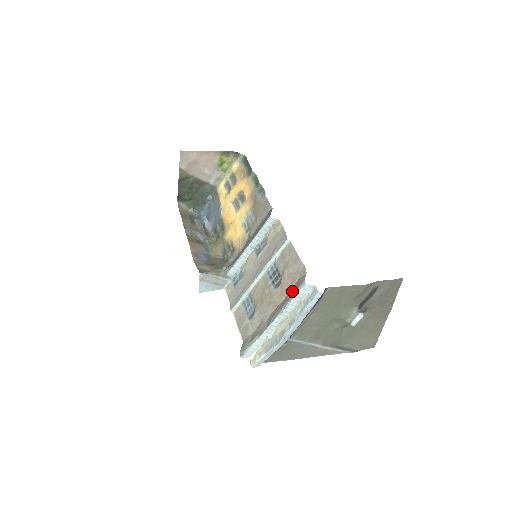
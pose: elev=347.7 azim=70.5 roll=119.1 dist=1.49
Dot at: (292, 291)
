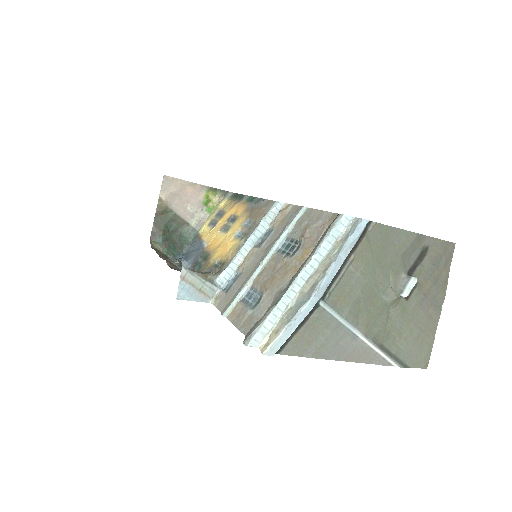
Dot at: (321, 238)
